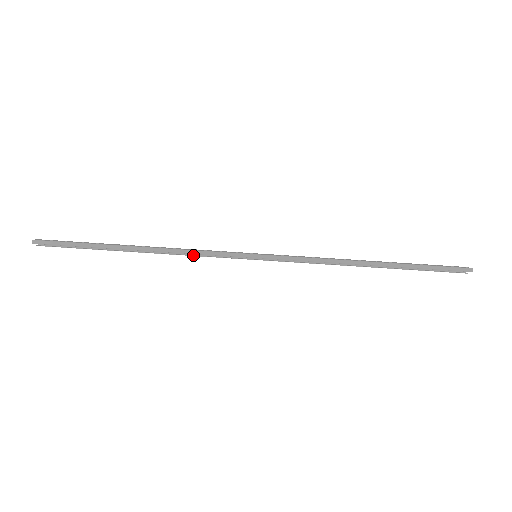
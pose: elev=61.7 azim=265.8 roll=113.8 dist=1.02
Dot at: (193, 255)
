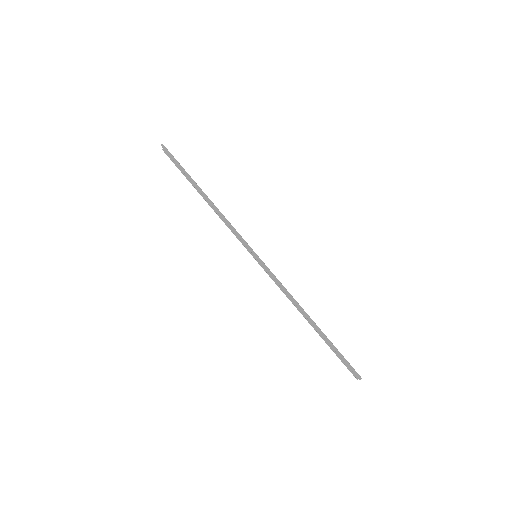
Dot at: (227, 225)
